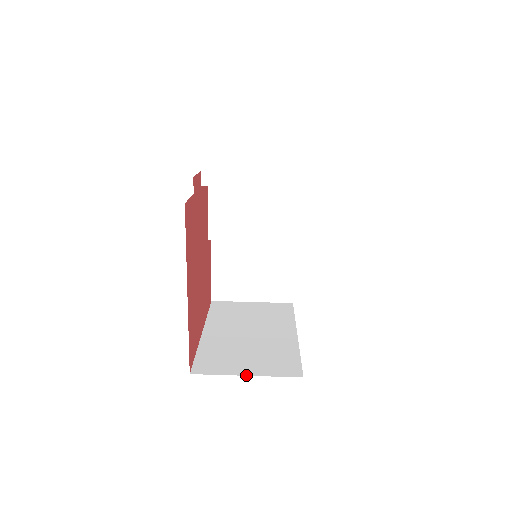
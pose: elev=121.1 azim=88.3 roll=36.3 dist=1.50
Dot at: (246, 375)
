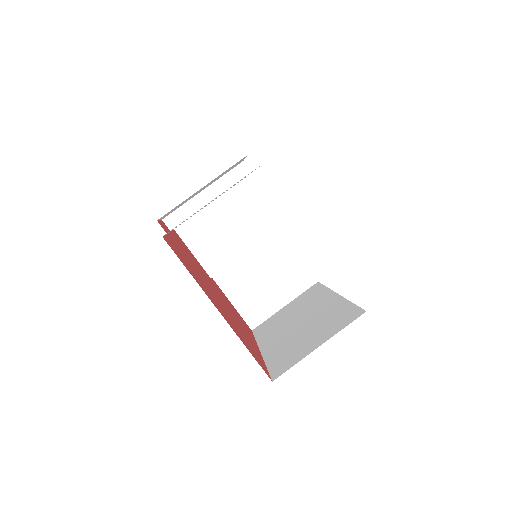
Dot at: occluded
